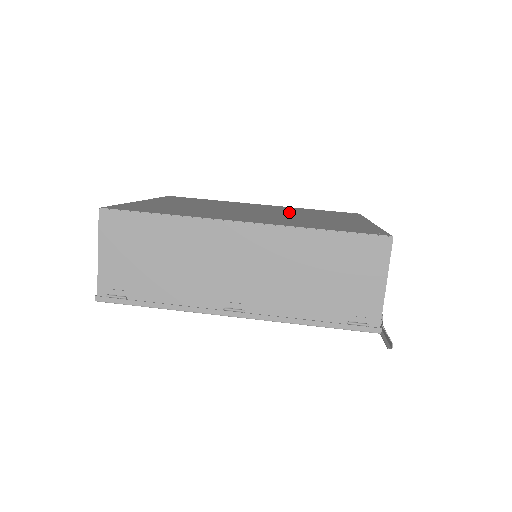
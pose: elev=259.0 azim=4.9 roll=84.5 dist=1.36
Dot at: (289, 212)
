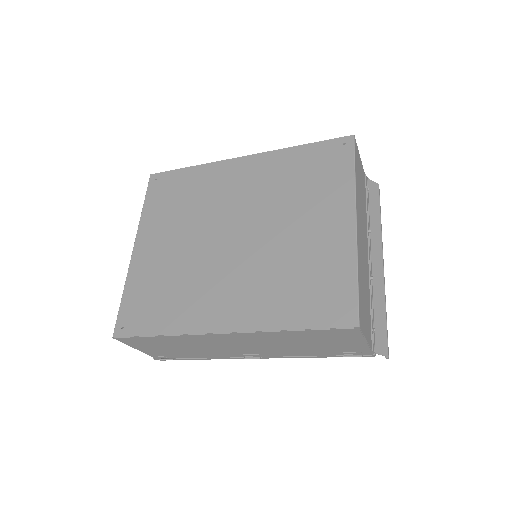
Dot at: (268, 210)
